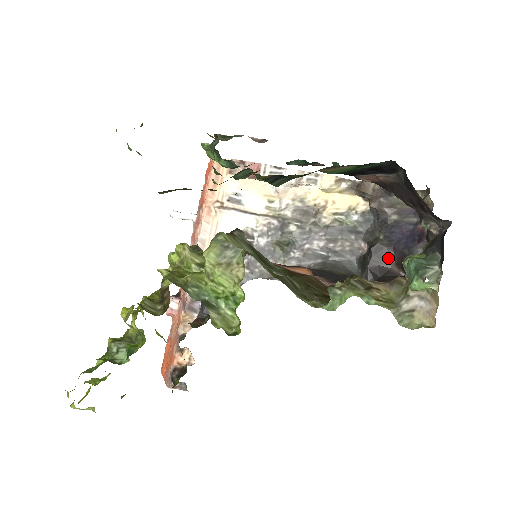
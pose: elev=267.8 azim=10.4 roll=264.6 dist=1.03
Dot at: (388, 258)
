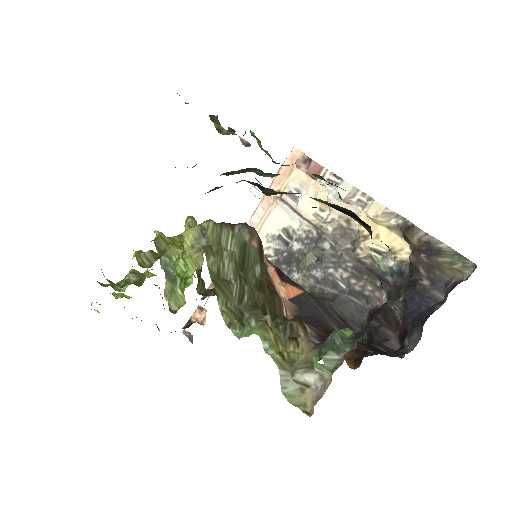
Dot at: (394, 325)
